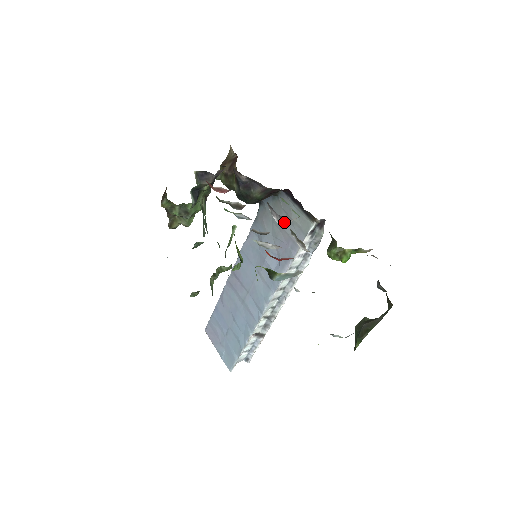
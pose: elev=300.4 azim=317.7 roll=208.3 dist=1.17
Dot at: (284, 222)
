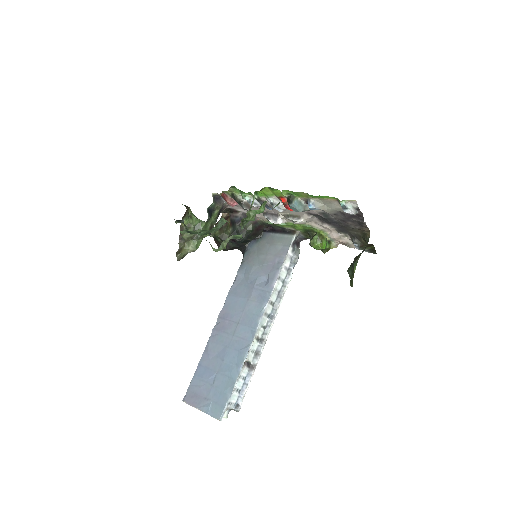
Dot at: (279, 218)
